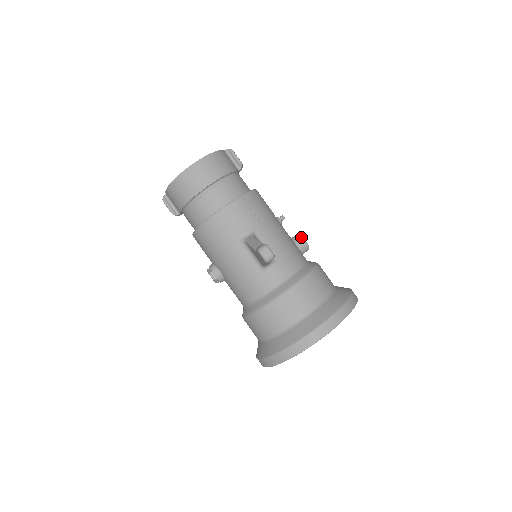
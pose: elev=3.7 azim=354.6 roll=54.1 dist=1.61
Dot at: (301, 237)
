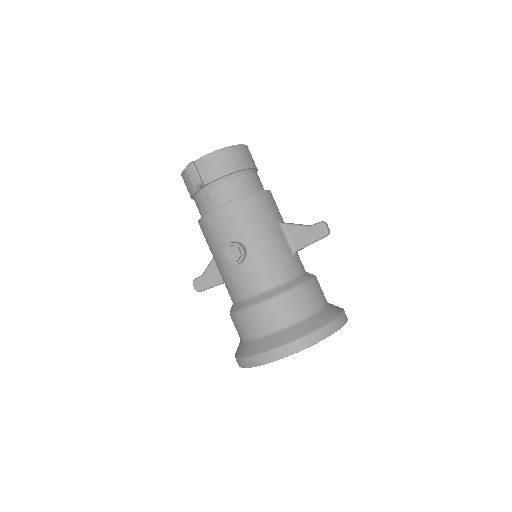
Dot at: occluded
